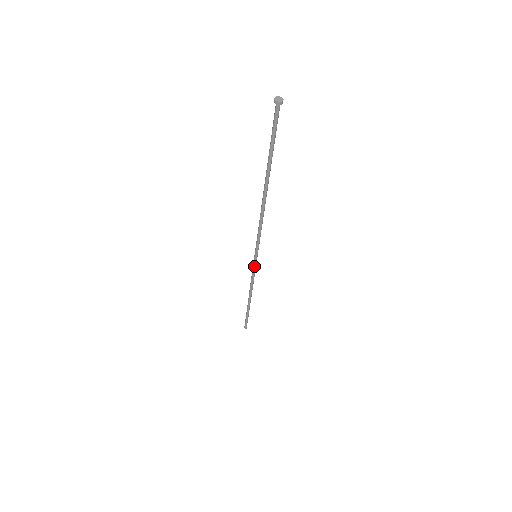
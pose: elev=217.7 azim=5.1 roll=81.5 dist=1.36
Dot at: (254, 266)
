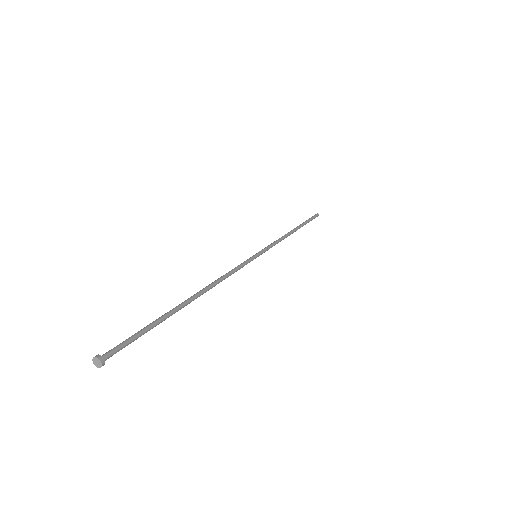
Dot at: (263, 251)
